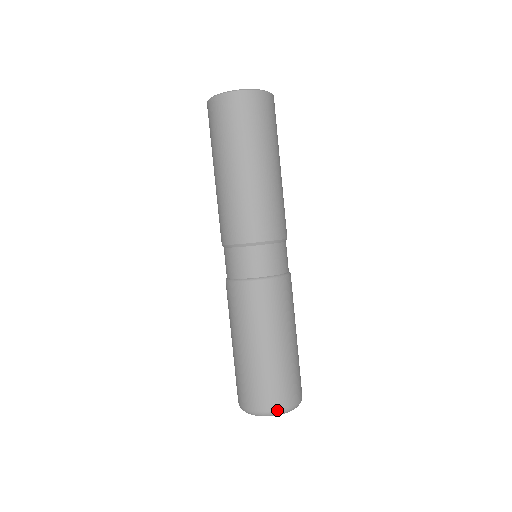
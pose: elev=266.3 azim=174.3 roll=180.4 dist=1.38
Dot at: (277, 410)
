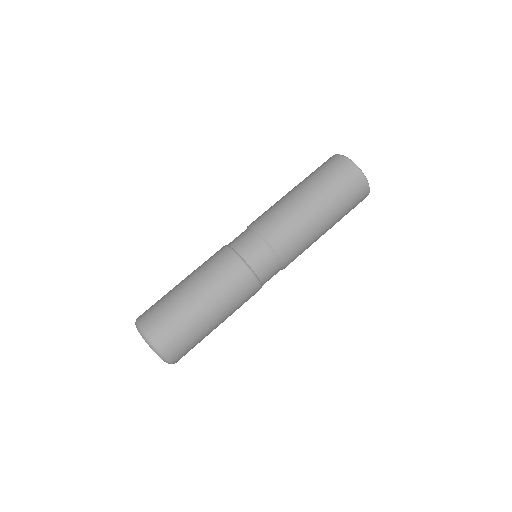
Dot at: (158, 346)
